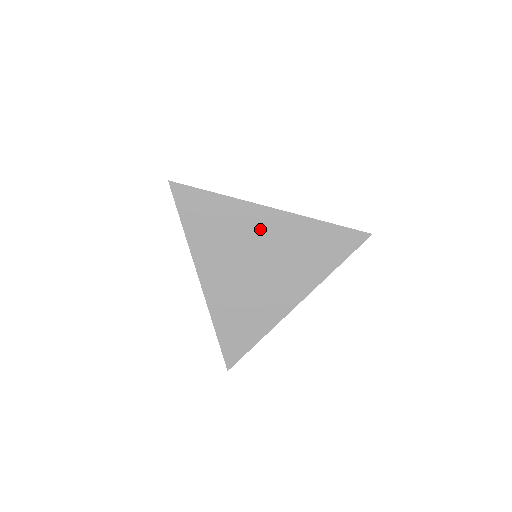
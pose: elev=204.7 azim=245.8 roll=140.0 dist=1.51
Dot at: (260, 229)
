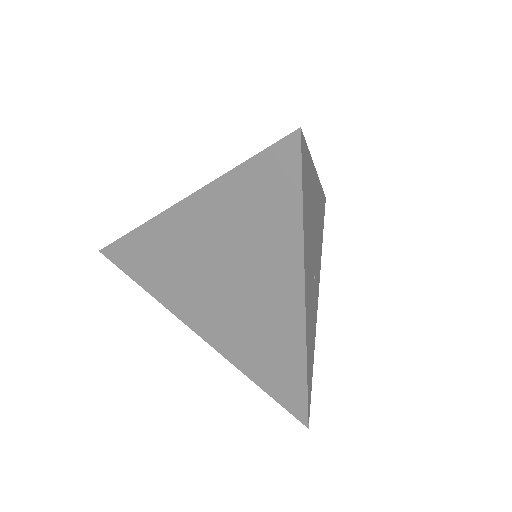
Dot at: (189, 239)
